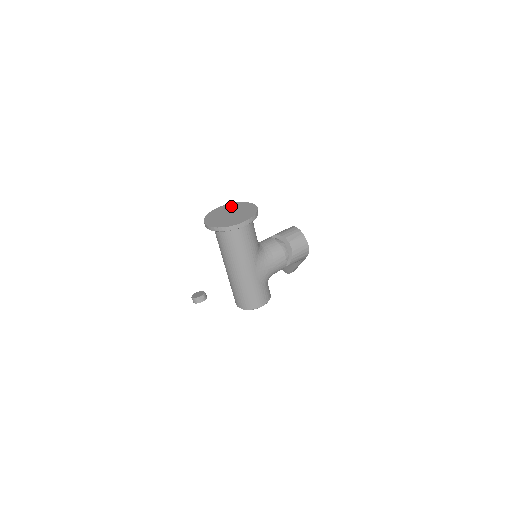
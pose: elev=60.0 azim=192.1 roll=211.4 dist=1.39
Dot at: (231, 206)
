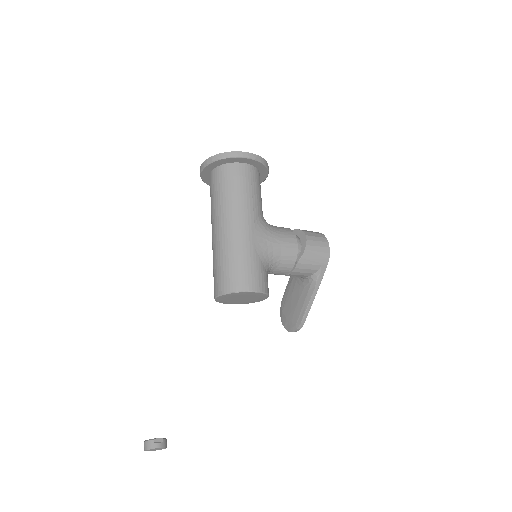
Dot at: occluded
